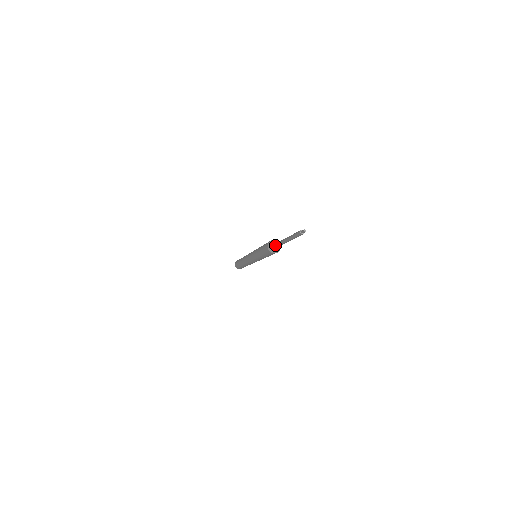
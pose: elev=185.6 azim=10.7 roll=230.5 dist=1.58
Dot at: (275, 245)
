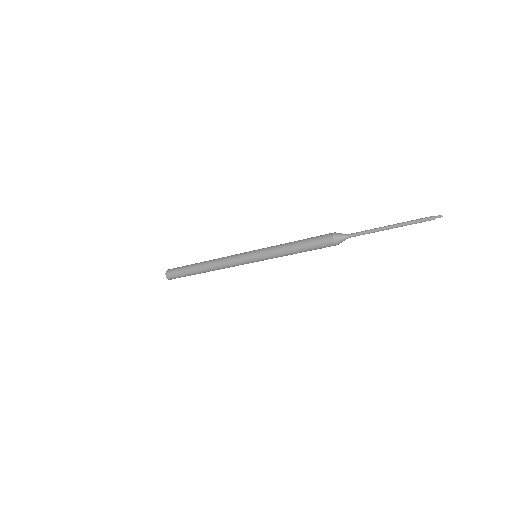
Dot at: (347, 234)
